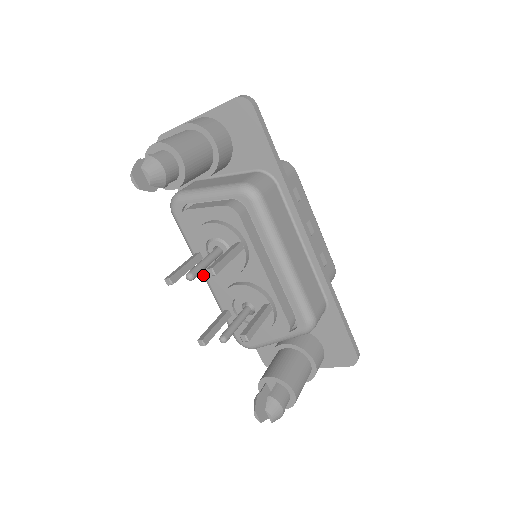
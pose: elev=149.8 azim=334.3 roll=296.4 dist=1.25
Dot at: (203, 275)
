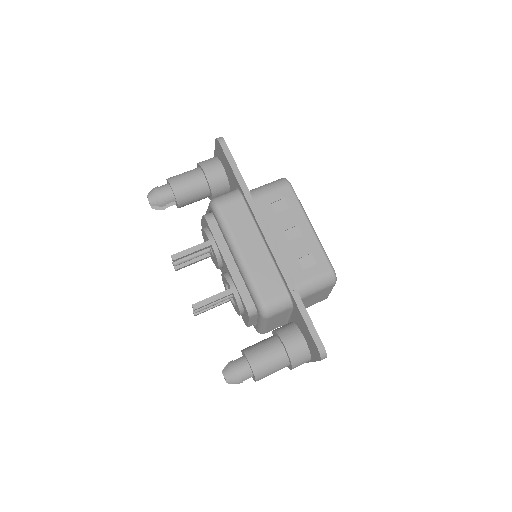
Dot at: occluded
